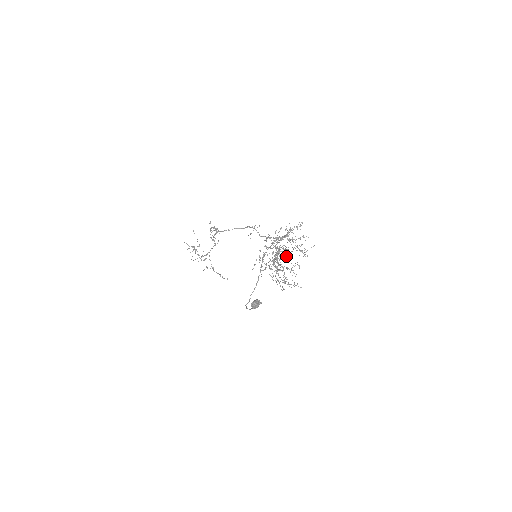
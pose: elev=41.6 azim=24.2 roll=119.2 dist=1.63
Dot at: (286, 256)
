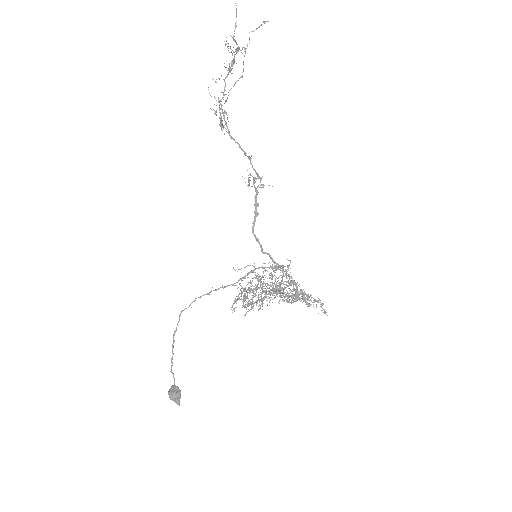
Dot at: occluded
